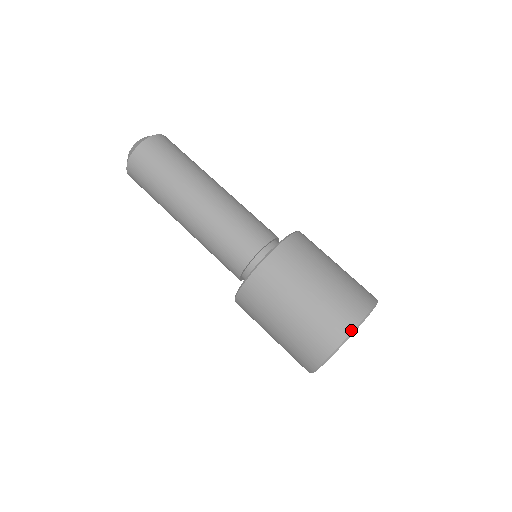
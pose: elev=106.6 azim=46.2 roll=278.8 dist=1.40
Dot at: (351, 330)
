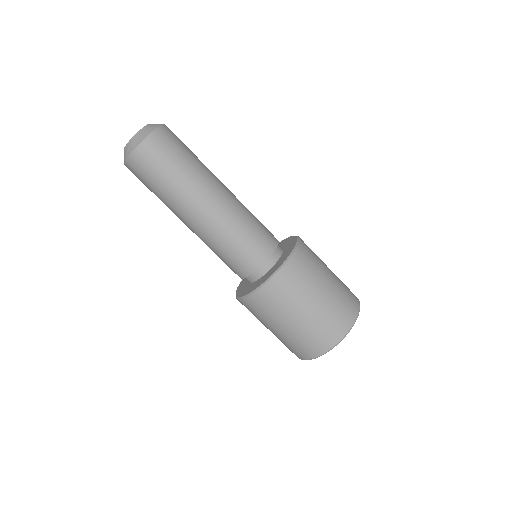
Dot at: (319, 355)
